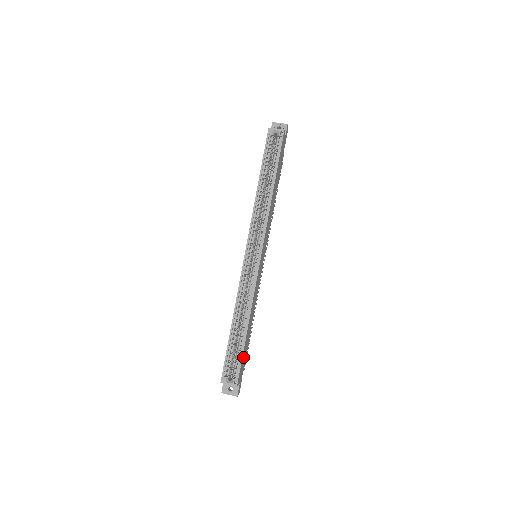
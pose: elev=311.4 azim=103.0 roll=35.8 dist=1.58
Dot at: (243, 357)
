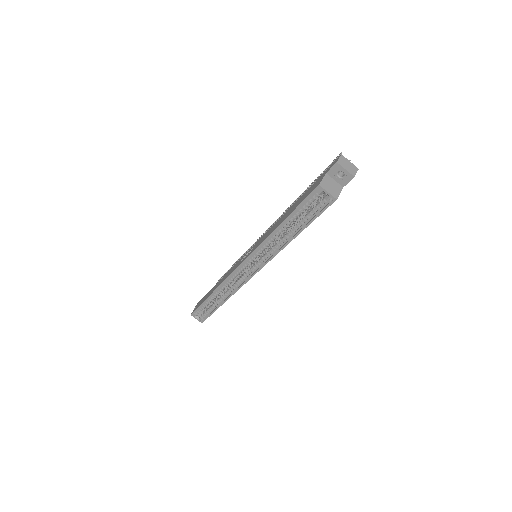
Dot at: occluded
